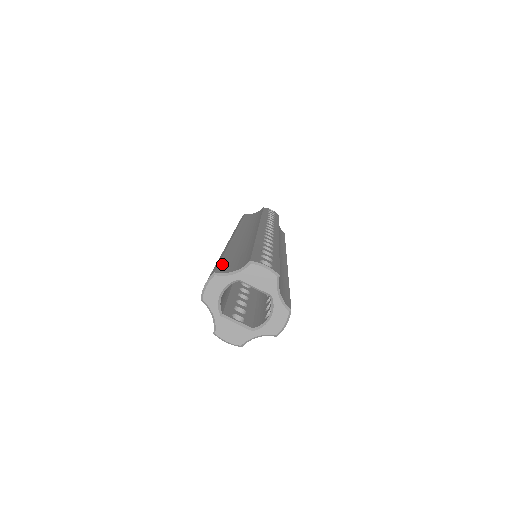
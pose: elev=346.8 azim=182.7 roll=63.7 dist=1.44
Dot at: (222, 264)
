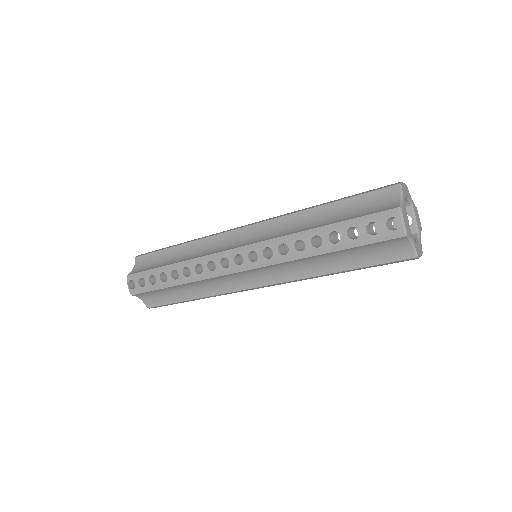
Dot at: occluded
